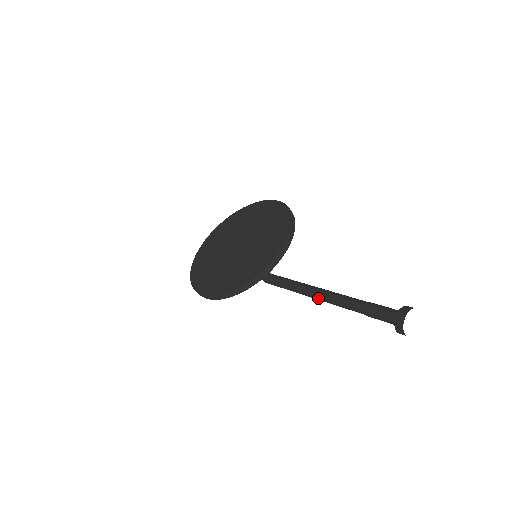
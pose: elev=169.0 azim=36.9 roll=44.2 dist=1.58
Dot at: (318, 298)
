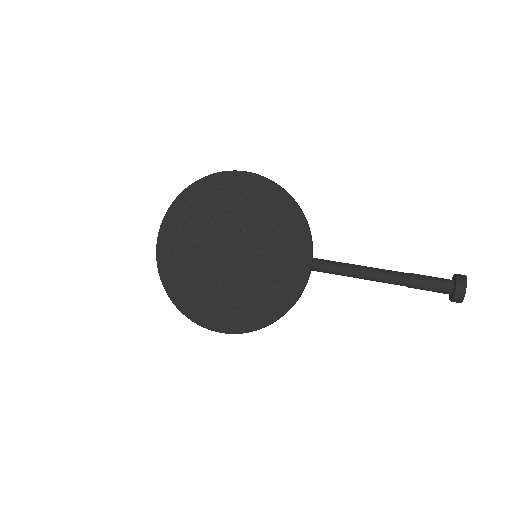
Dot at: occluded
